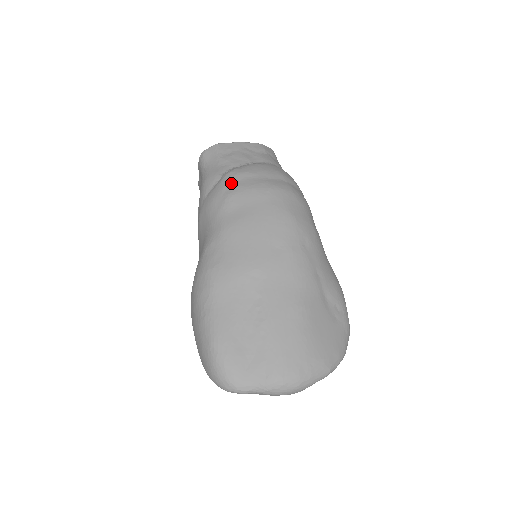
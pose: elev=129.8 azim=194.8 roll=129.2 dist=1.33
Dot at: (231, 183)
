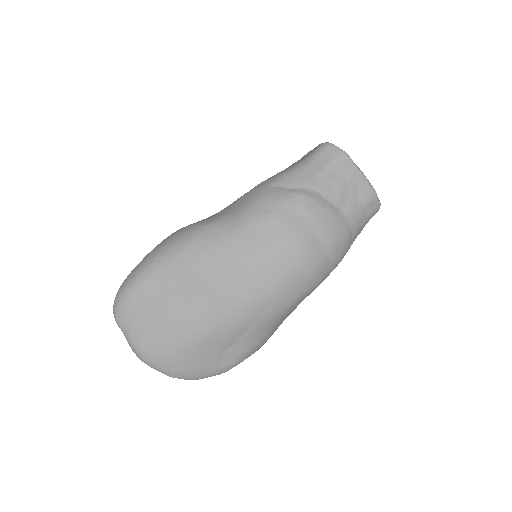
Dot at: (289, 206)
